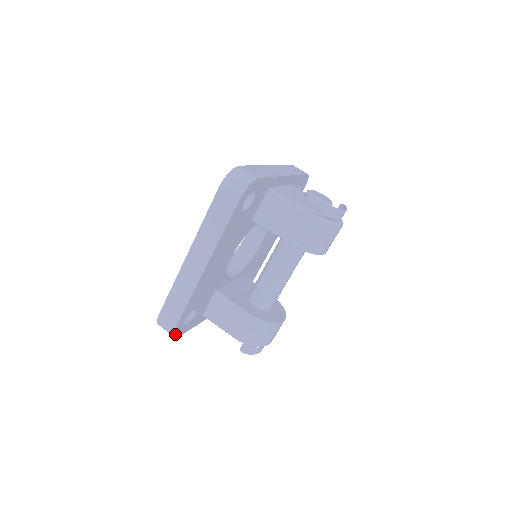
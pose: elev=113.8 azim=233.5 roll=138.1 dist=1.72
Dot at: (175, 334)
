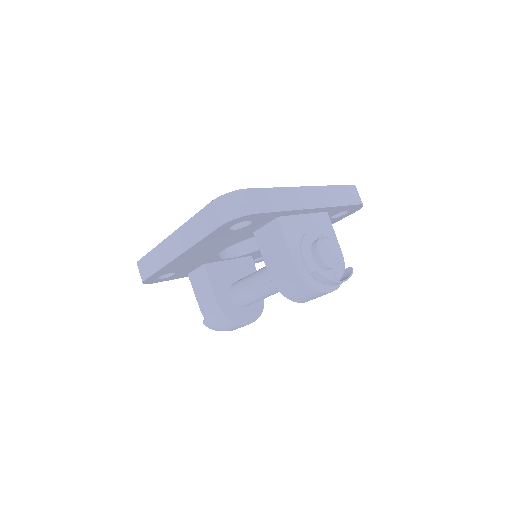
Dot at: (146, 283)
